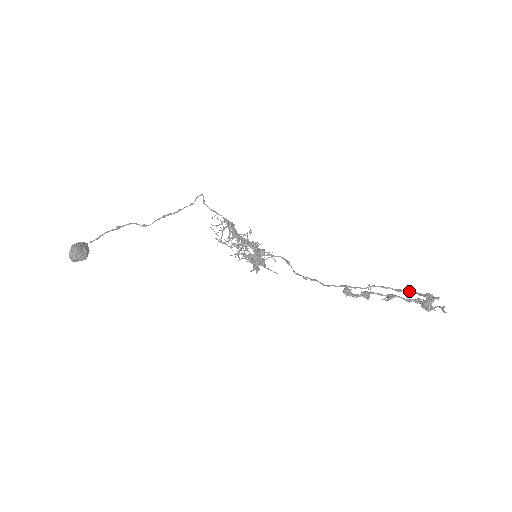
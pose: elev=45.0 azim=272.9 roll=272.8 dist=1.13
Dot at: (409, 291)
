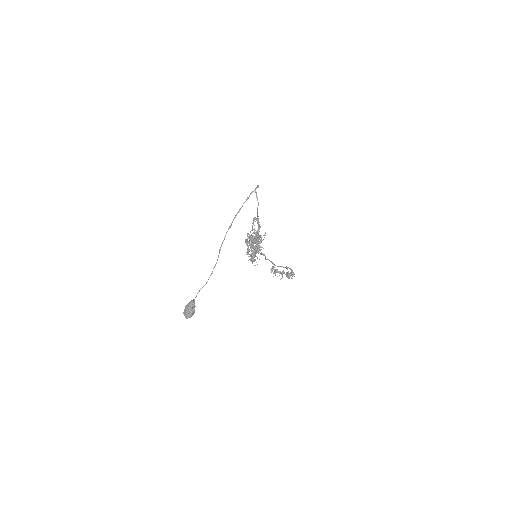
Dot at: (290, 269)
